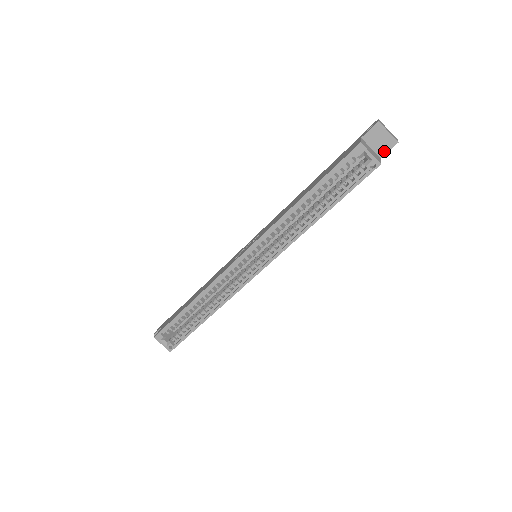
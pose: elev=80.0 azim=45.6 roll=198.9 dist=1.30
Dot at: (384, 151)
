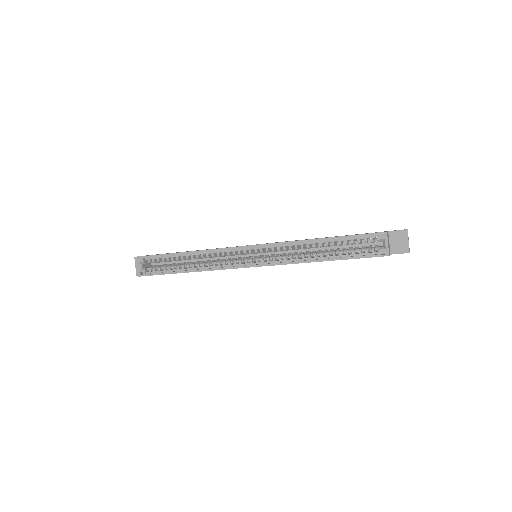
Dot at: (396, 251)
